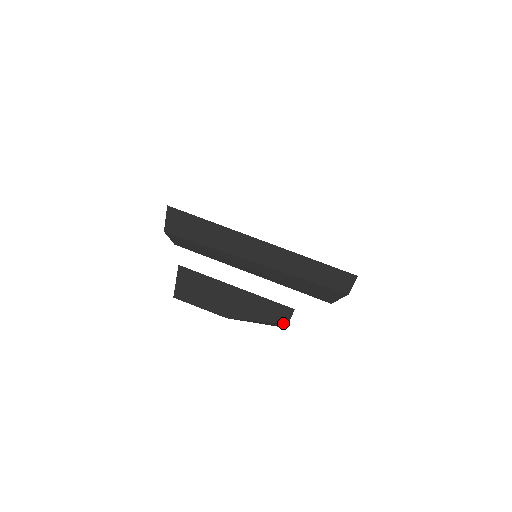
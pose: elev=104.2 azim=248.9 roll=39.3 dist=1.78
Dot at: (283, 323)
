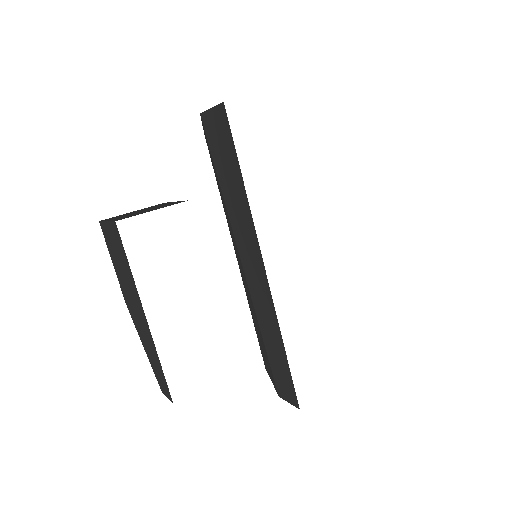
Dot at: (159, 384)
